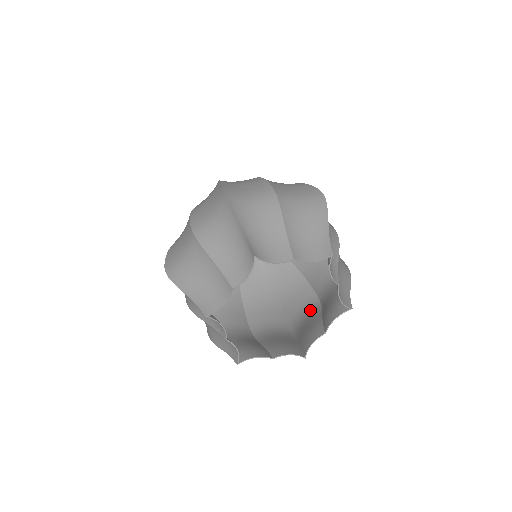
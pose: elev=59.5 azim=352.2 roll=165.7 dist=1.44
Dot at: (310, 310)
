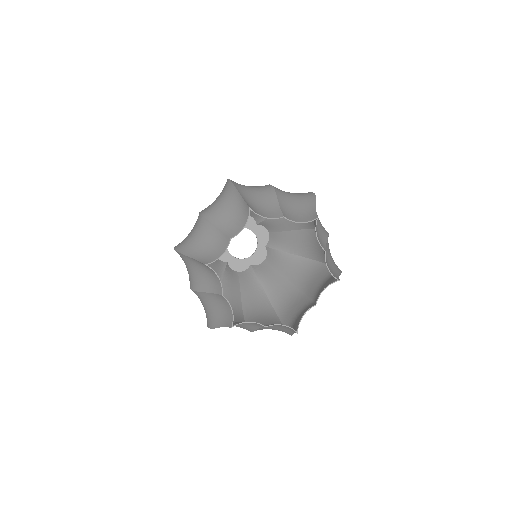
Dot at: occluded
